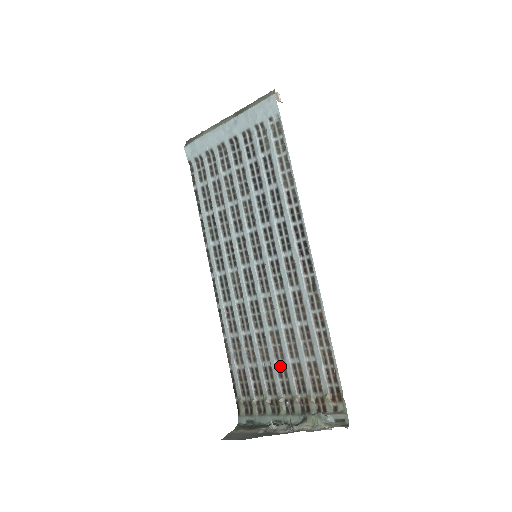
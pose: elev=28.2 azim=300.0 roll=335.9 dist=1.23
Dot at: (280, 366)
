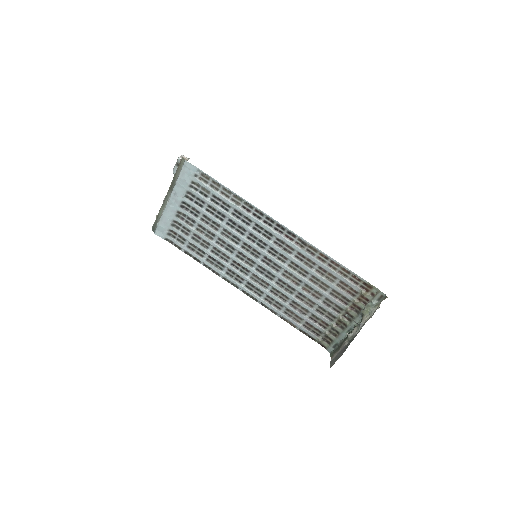
Dot at: (324, 301)
